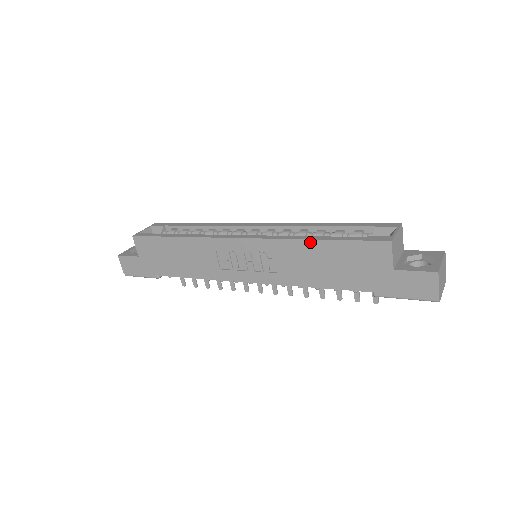
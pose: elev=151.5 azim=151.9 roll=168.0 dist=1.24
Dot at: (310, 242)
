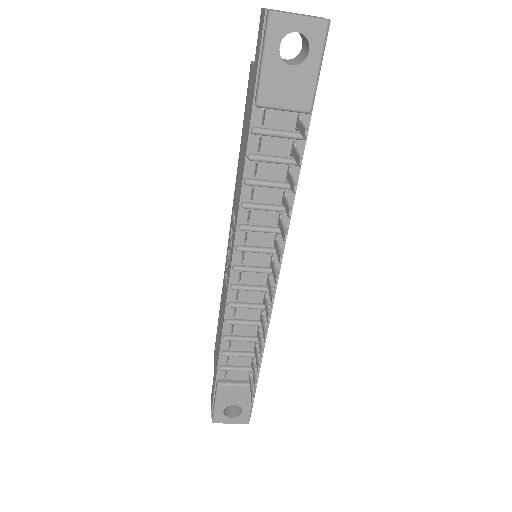
Dot at: (239, 158)
